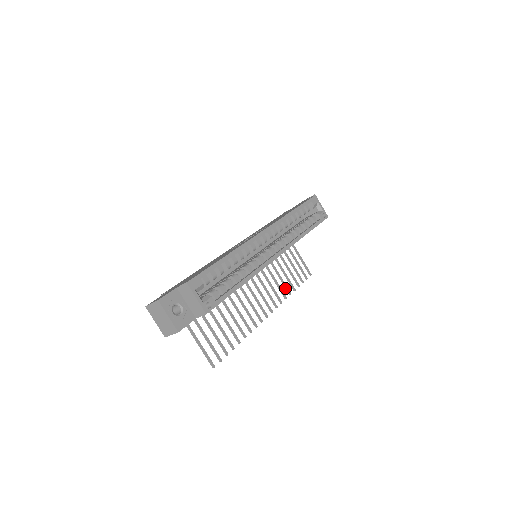
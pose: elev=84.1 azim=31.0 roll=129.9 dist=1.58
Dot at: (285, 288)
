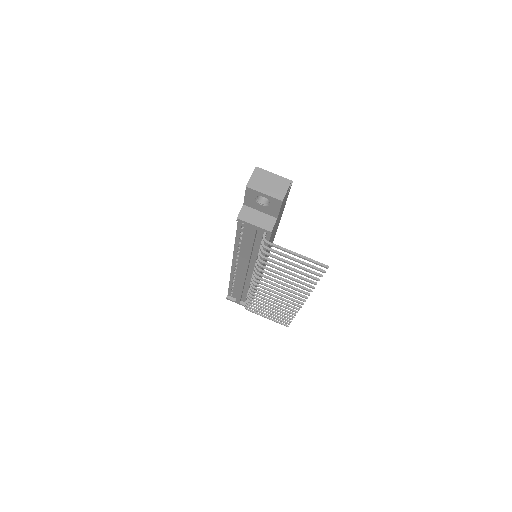
Dot at: (287, 312)
